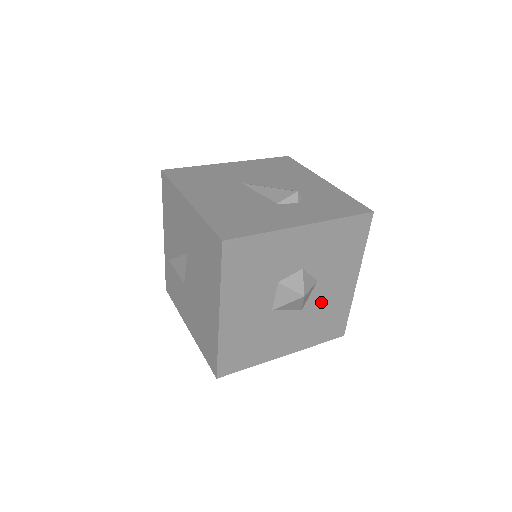
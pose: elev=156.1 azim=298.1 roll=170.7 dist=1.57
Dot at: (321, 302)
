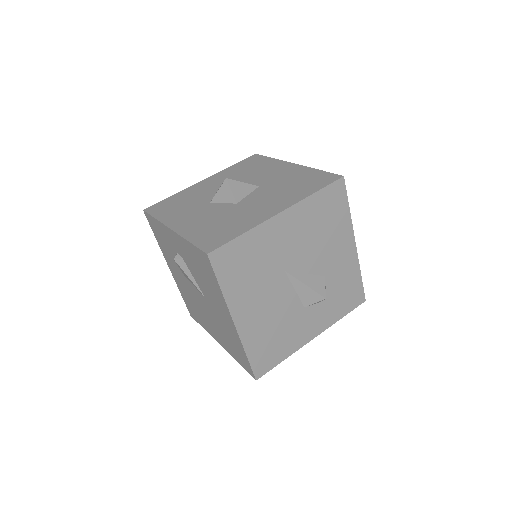
Dot at: occluded
